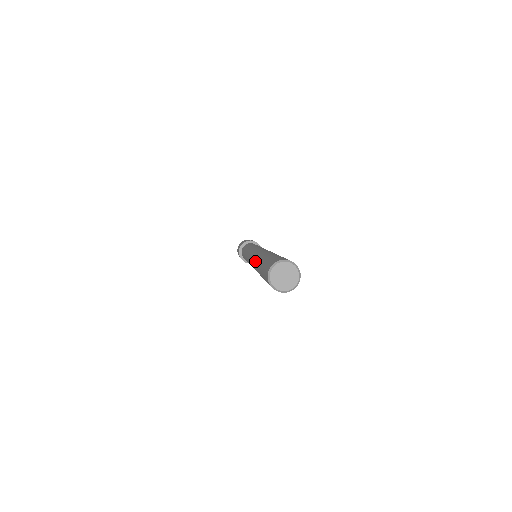
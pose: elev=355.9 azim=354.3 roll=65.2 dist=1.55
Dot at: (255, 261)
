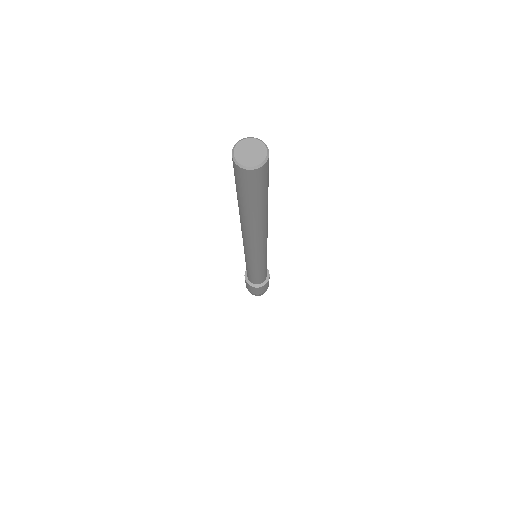
Dot at: occluded
